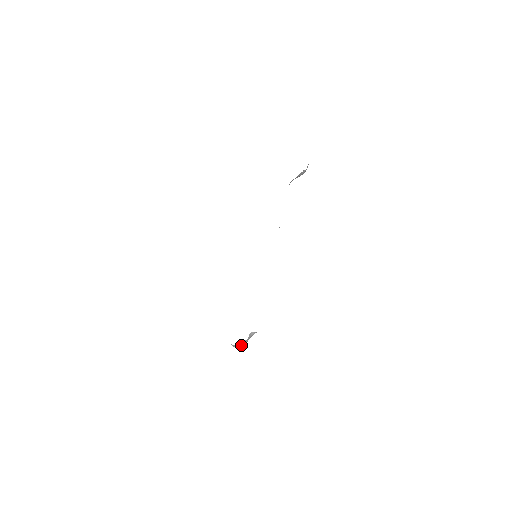
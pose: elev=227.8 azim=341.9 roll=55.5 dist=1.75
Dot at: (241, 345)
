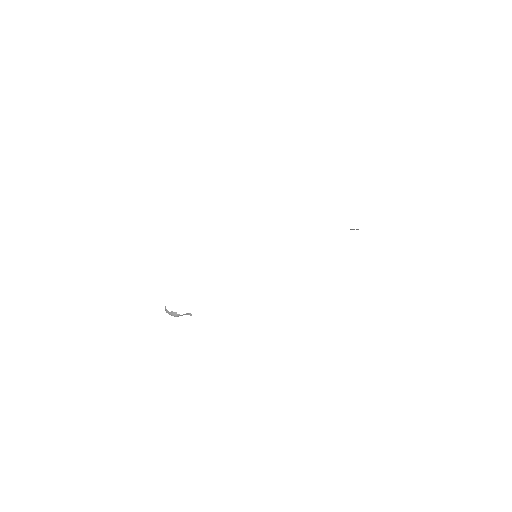
Dot at: (172, 314)
